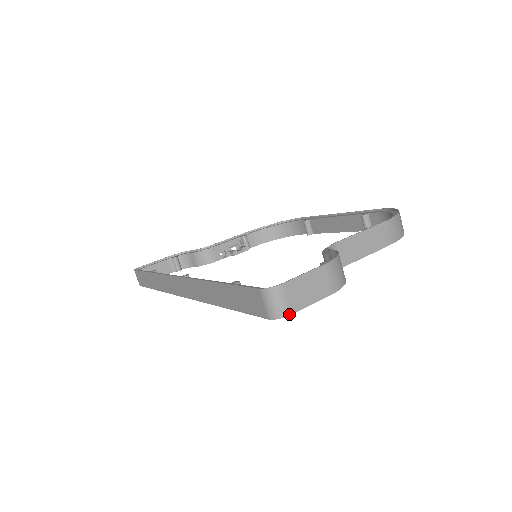
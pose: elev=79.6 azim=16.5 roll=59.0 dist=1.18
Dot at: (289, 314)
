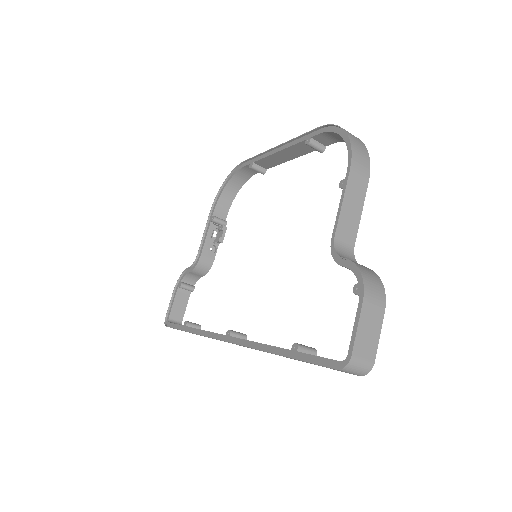
Dot at: (373, 364)
